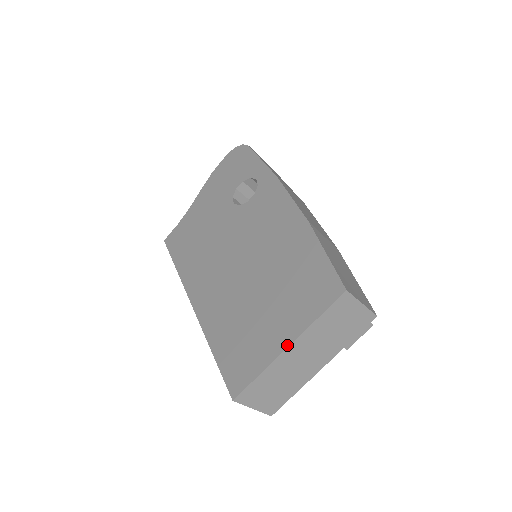
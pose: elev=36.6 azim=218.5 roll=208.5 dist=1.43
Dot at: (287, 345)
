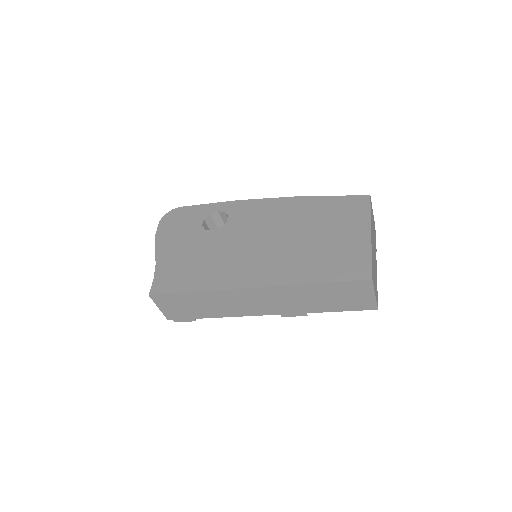
Dot at: (369, 233)
